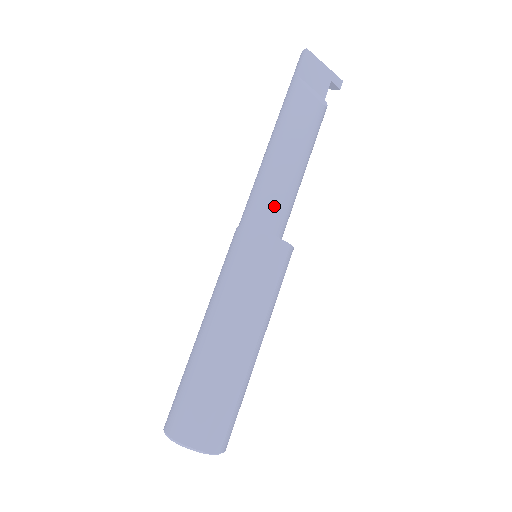
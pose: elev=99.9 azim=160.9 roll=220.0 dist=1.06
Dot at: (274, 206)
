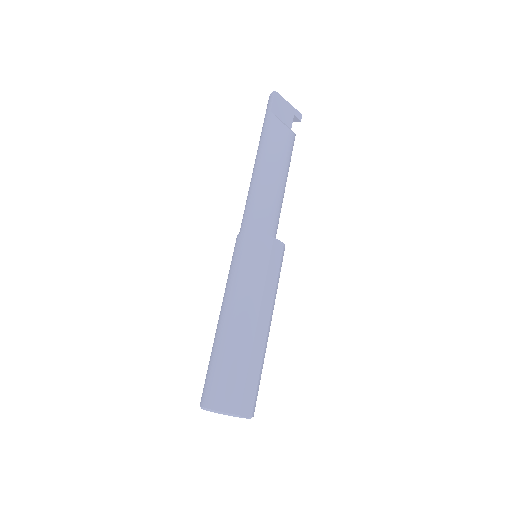
Dot at: (268, 214)
